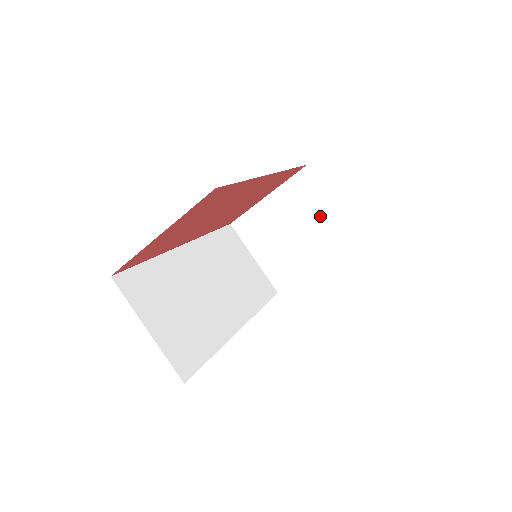
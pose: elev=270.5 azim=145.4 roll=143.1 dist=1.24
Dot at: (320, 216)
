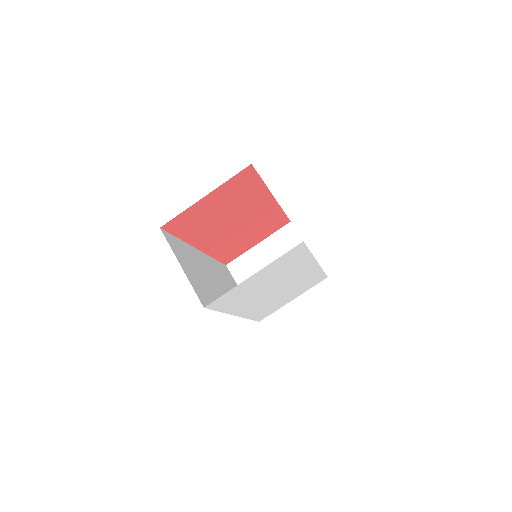
Dot at: occluded
